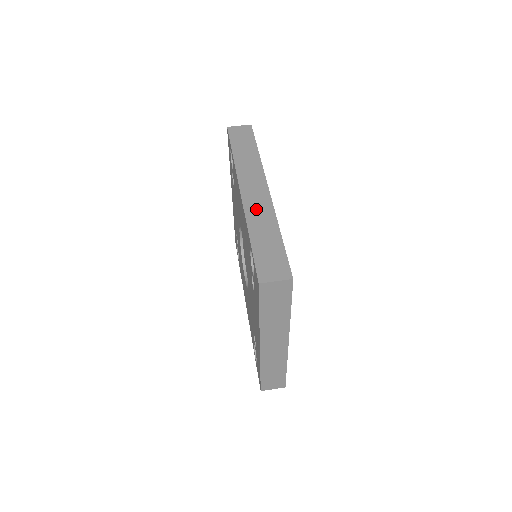
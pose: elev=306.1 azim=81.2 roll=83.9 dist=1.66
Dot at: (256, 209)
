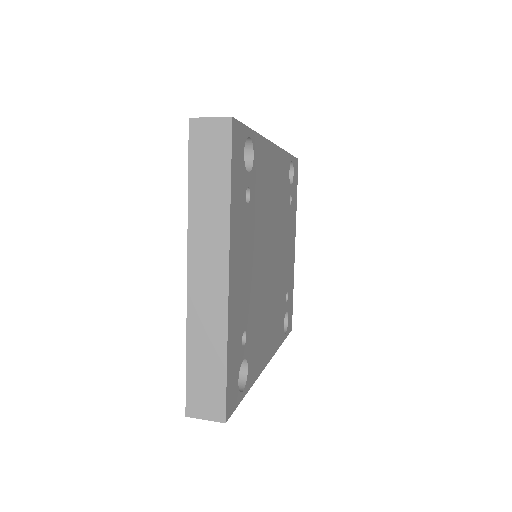
Dot at: occluded
